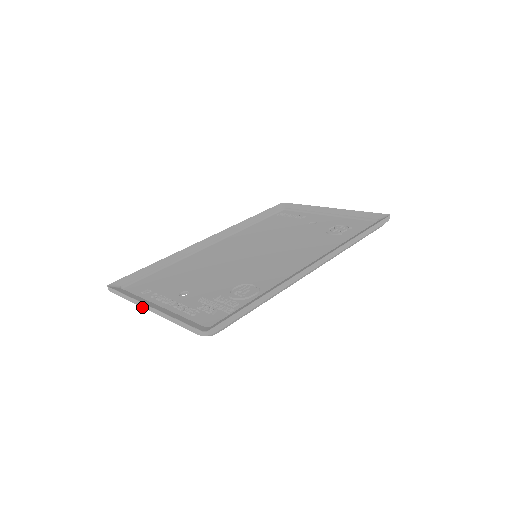
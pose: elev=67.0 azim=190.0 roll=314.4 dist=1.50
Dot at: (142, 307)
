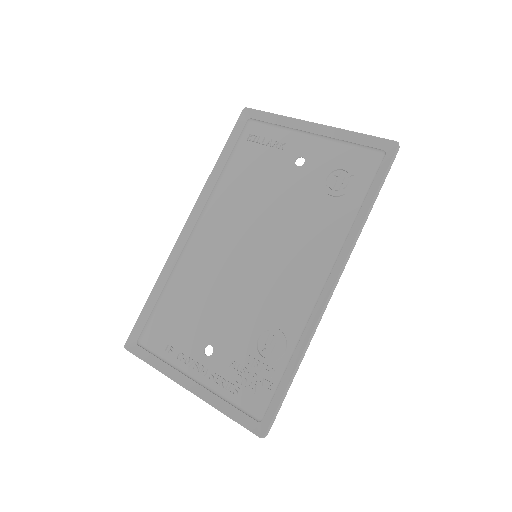
Dot at: (178, 383)
